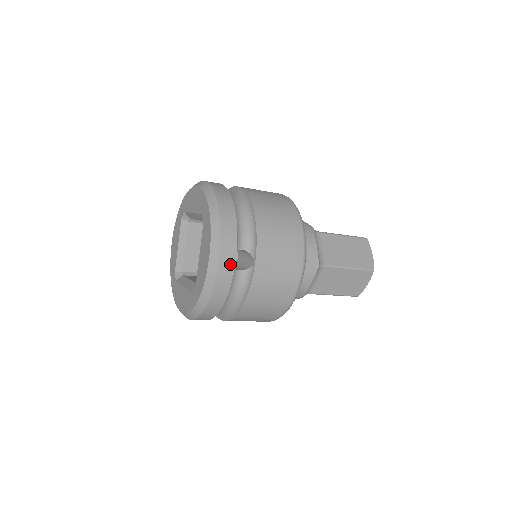
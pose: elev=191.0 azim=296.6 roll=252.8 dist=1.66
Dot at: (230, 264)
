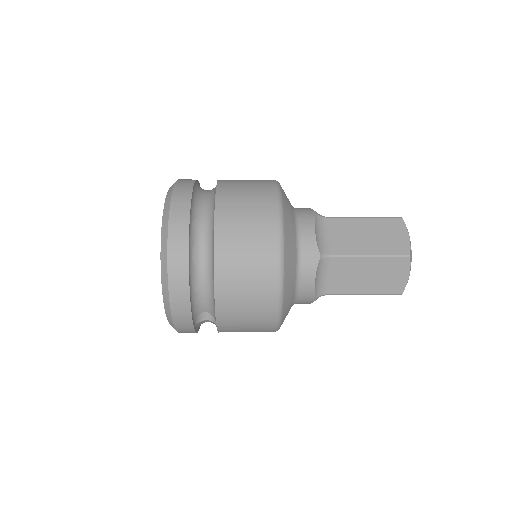
Dot at: (189, 329)
